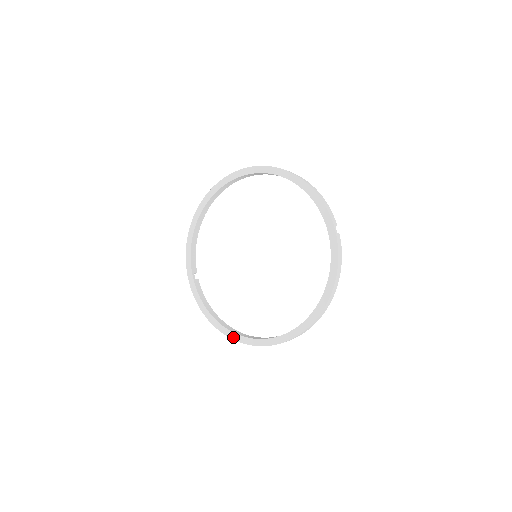
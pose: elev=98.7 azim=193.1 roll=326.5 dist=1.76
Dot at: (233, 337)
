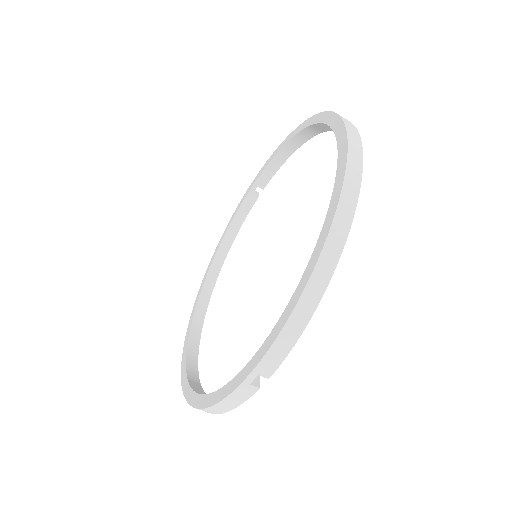
Dot at: (201, 286)
